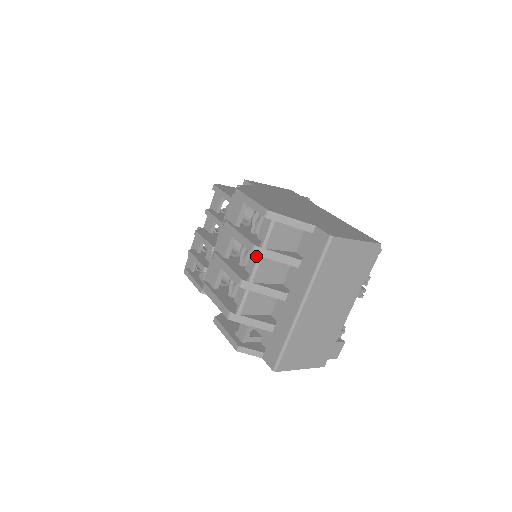
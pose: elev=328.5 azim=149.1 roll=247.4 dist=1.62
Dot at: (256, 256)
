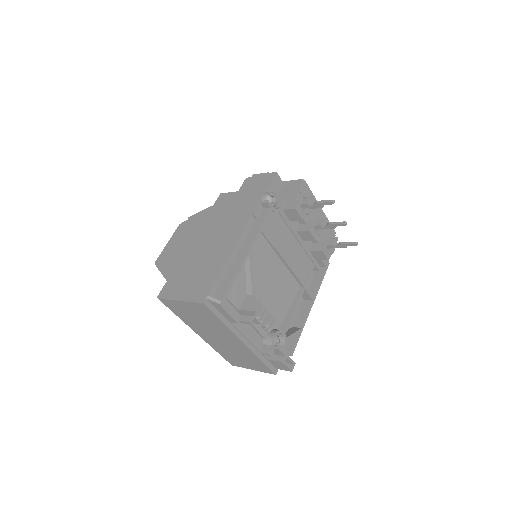
Dot at: occluded
